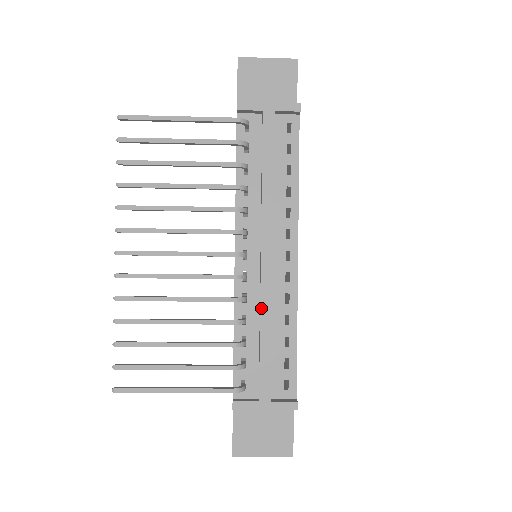
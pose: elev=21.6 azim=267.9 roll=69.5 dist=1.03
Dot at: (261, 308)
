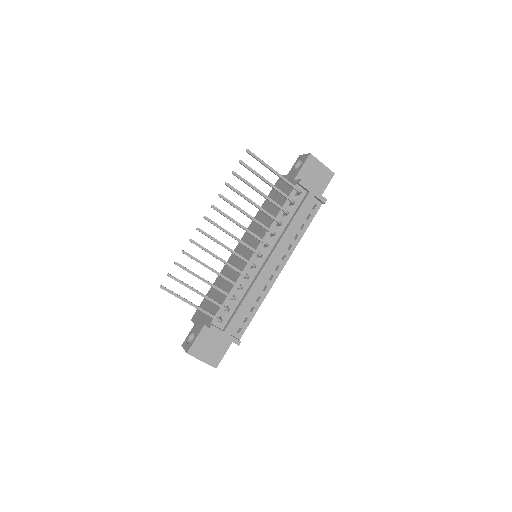
Dot at: (252, 286)
